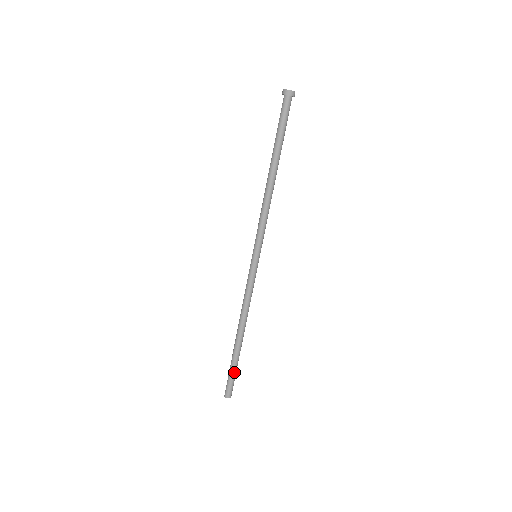
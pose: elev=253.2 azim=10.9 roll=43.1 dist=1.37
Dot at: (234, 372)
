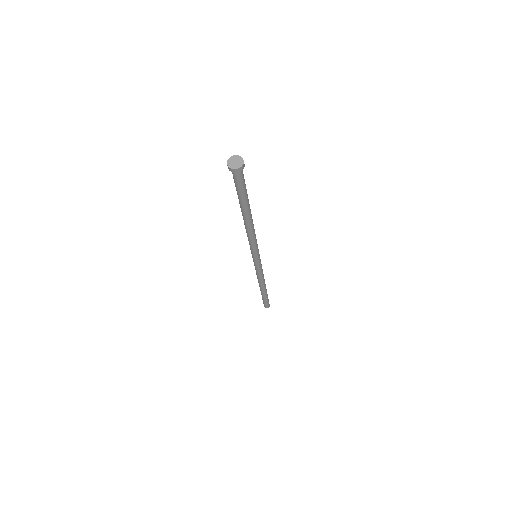
Dot at: occluded
